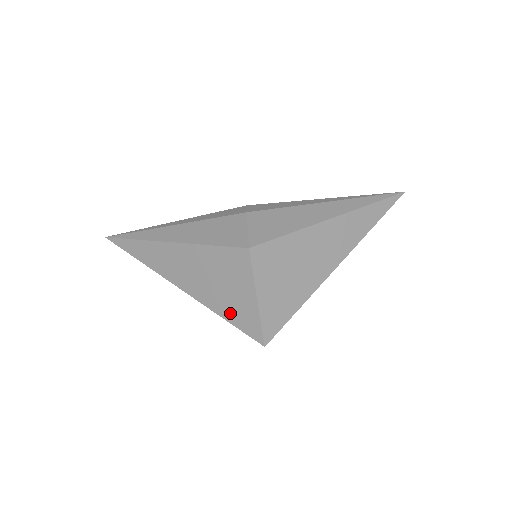
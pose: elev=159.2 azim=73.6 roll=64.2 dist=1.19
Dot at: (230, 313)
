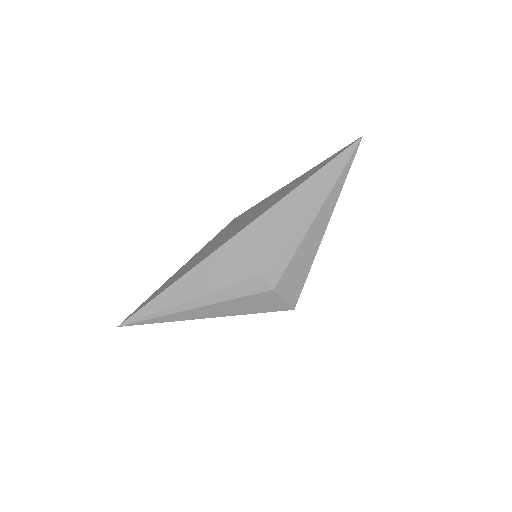
Dot at: occluded
